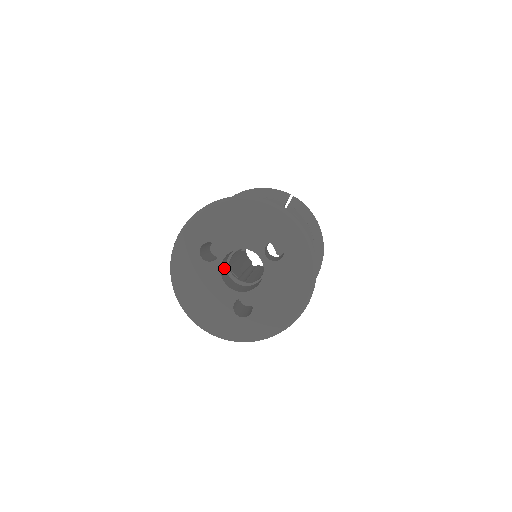
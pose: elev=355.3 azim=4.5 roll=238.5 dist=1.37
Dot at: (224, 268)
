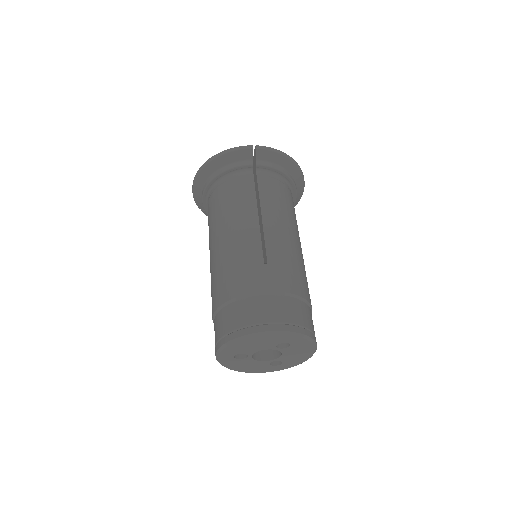
Dot at: occluded
